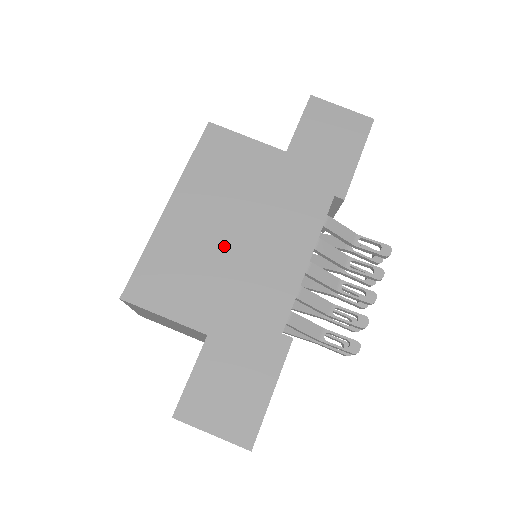
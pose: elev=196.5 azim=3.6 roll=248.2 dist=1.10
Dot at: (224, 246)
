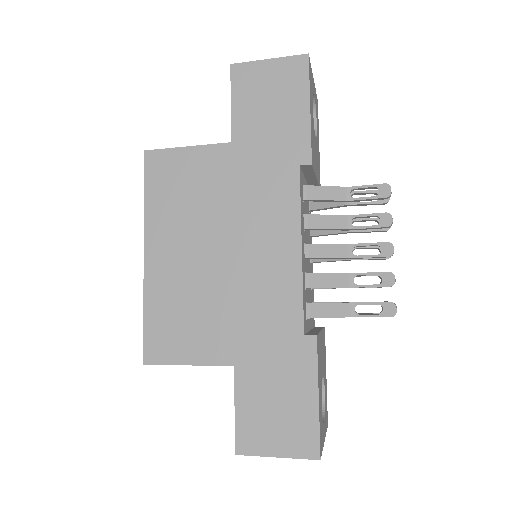
Dot at: (213, 272)
